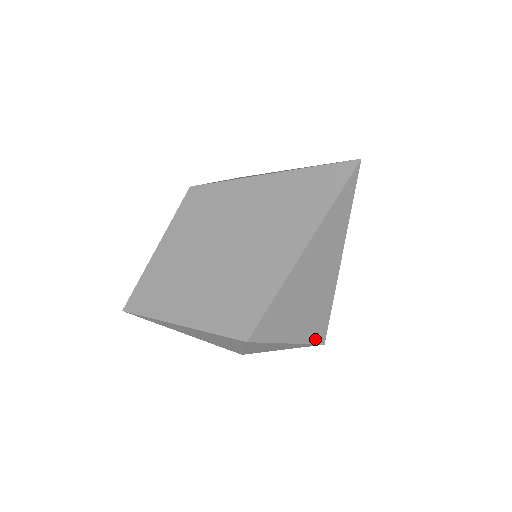
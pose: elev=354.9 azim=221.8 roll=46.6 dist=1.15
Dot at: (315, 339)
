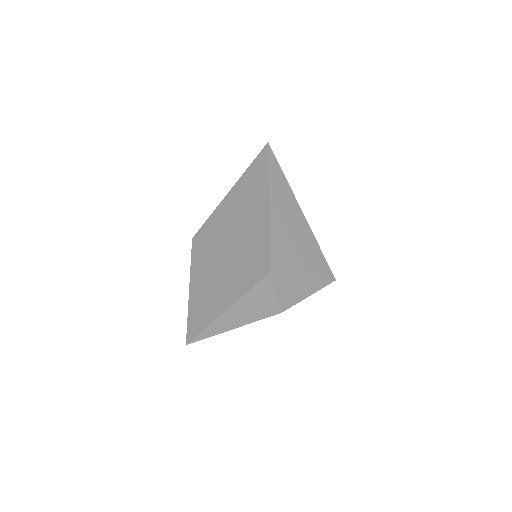
Dot at: (324, 275)
